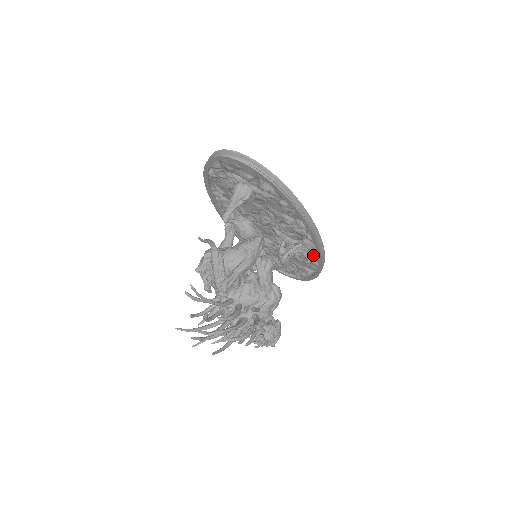
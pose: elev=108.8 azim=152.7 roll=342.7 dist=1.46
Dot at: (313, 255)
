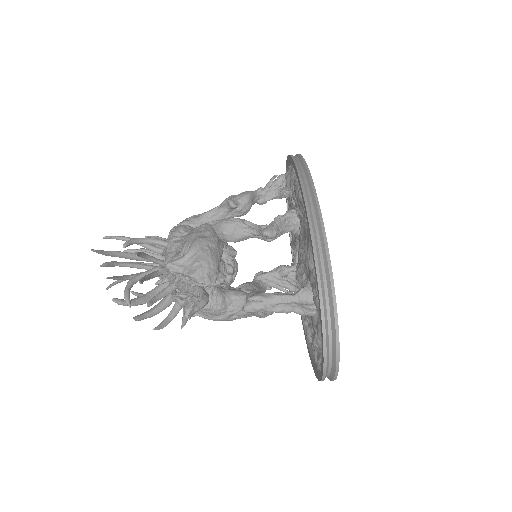
Dot at: occluded
